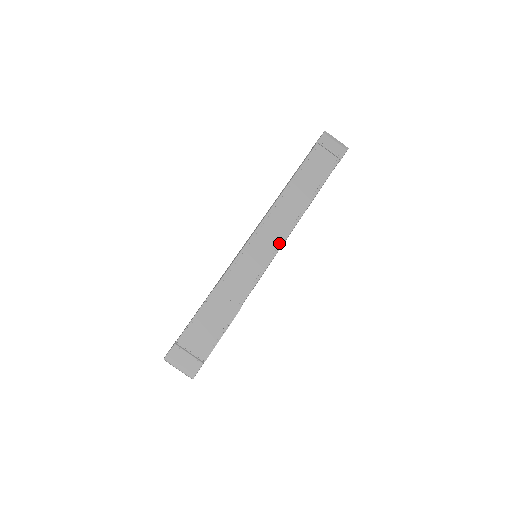
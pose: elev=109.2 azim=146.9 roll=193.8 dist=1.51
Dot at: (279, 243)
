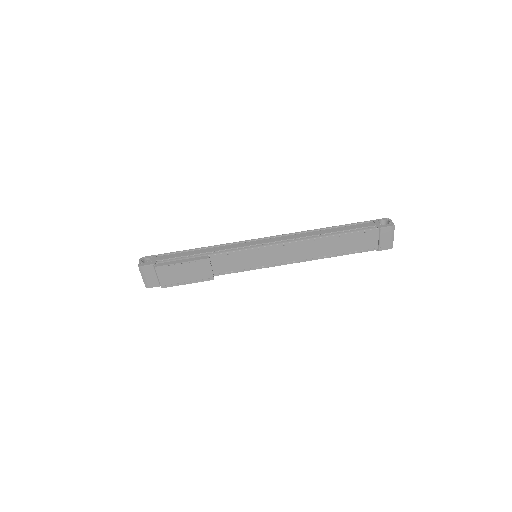
Dot at: (278, 263)
